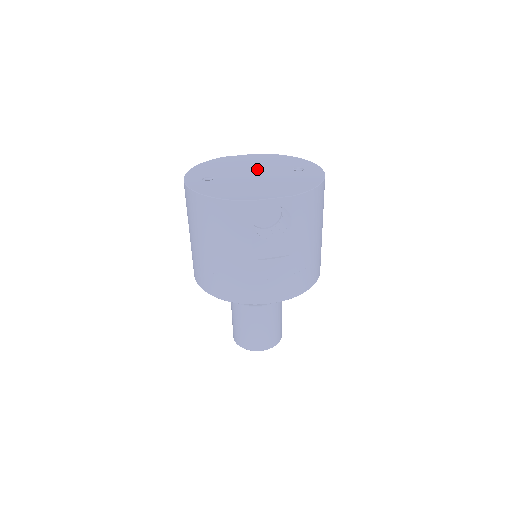
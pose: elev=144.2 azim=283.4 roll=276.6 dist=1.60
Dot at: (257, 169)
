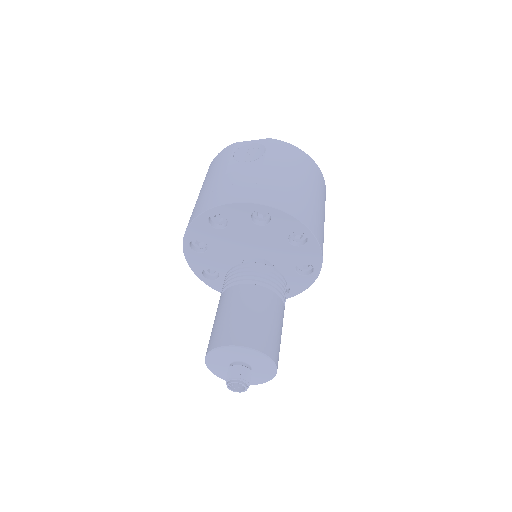
Dot at: occluded
